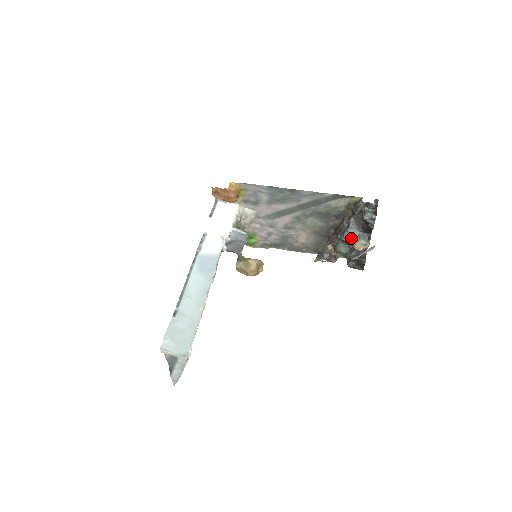
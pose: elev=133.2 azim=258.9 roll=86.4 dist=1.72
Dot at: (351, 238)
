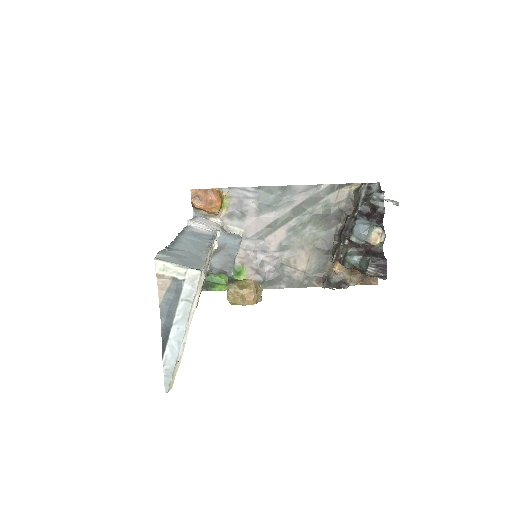
Dot at: (363, 231)
